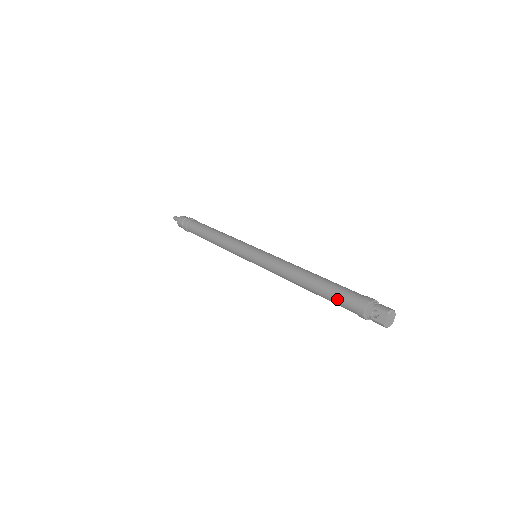
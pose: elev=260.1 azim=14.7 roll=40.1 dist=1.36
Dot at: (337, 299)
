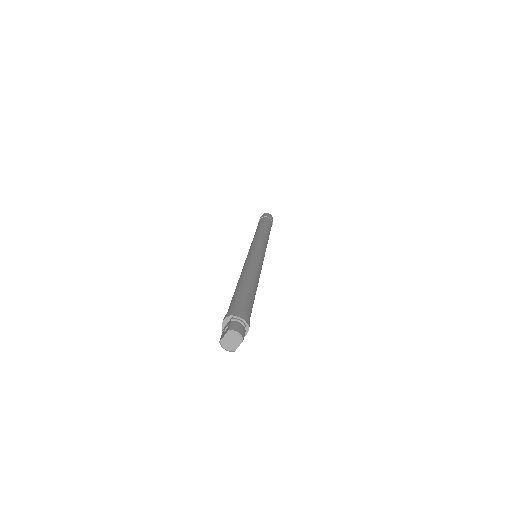
Dot at: (230, 304)
